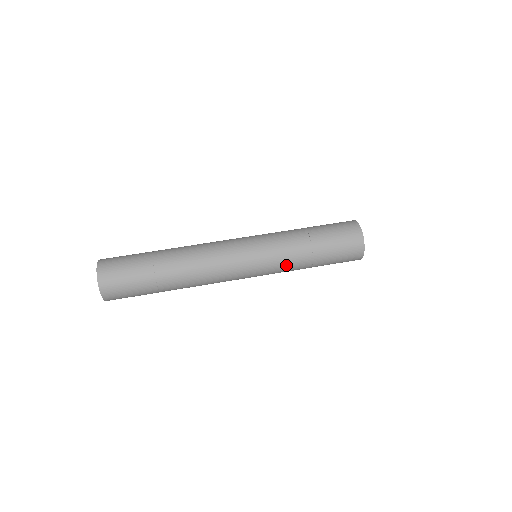
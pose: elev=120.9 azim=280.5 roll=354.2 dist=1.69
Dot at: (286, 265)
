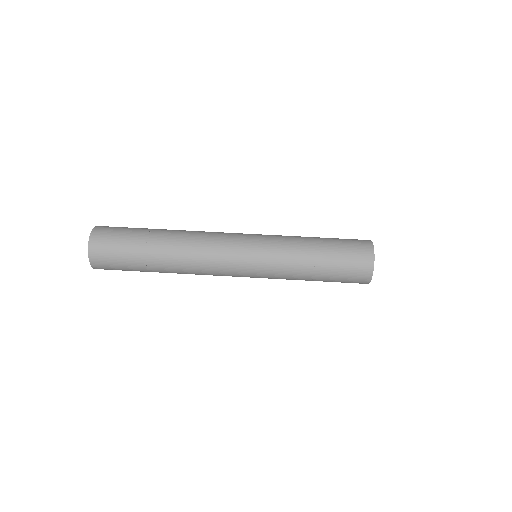
Dot at: (283, 278)
